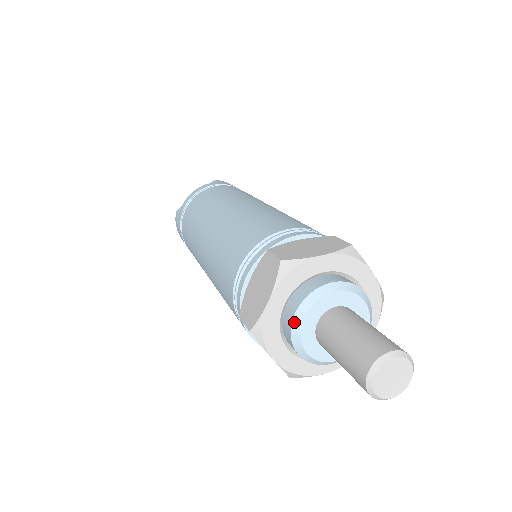
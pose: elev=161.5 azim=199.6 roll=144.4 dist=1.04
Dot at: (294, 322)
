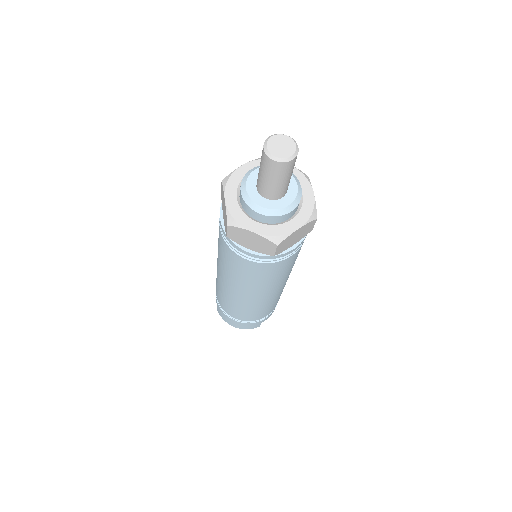
Dot at: (243, 196)
